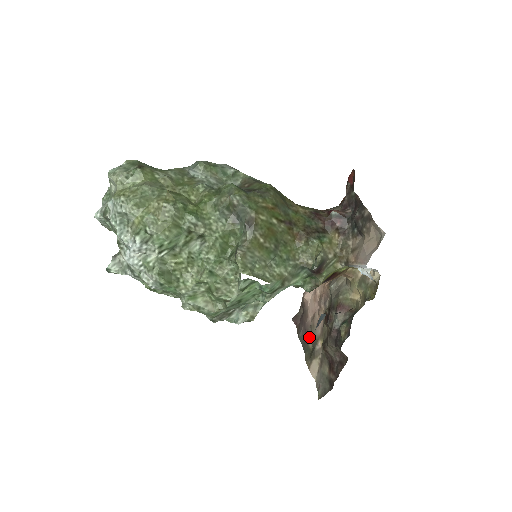
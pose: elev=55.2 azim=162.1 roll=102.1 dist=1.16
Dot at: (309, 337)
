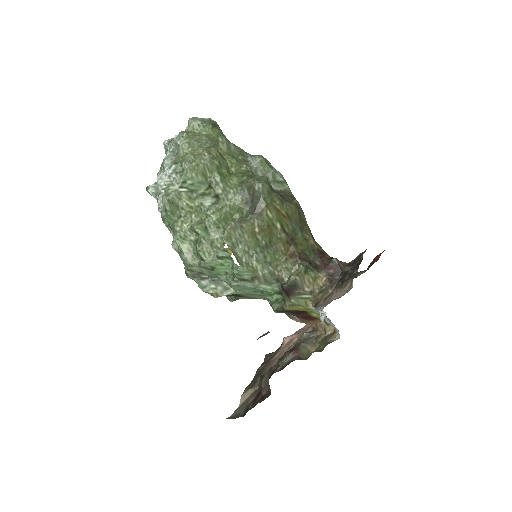
Dot at: occluded
